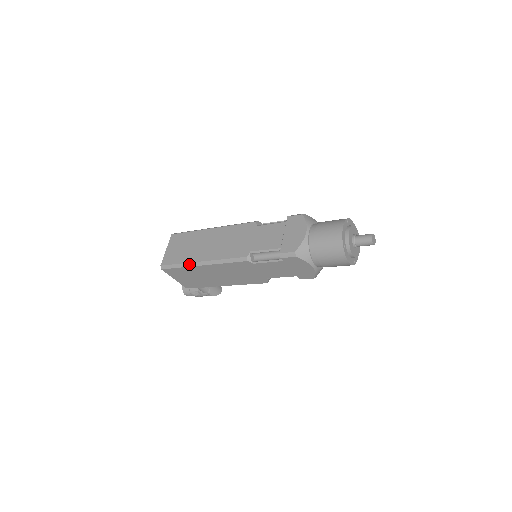
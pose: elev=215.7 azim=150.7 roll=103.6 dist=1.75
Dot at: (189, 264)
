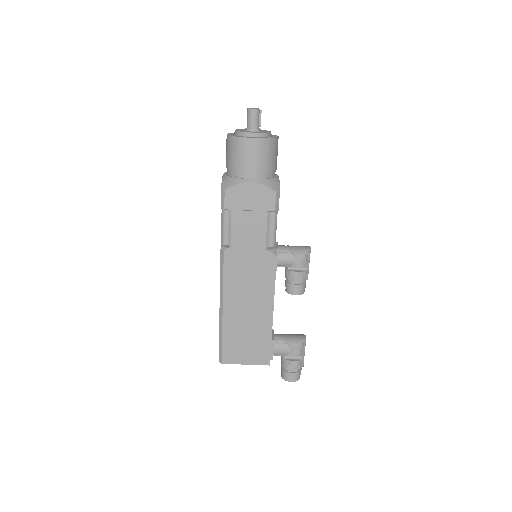
Dot at: (220, 325)
